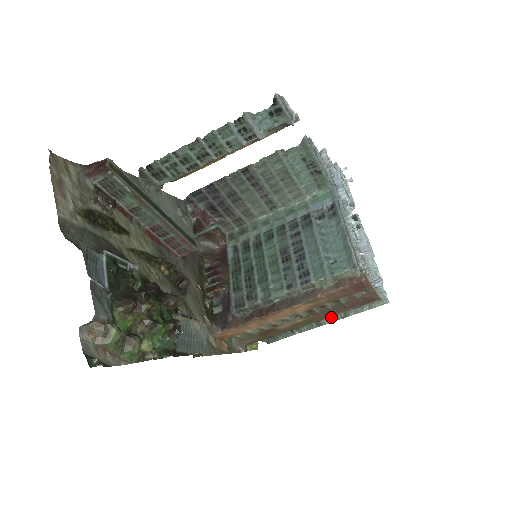
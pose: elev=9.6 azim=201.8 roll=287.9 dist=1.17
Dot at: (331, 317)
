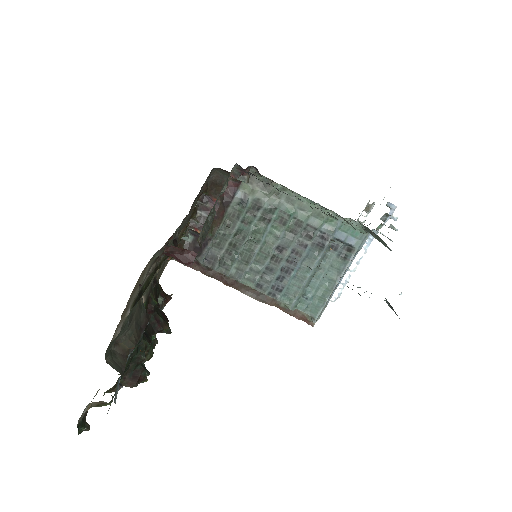
Dot at: occluded
